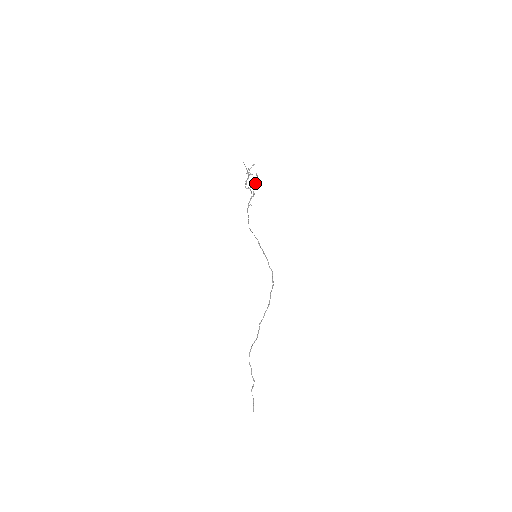
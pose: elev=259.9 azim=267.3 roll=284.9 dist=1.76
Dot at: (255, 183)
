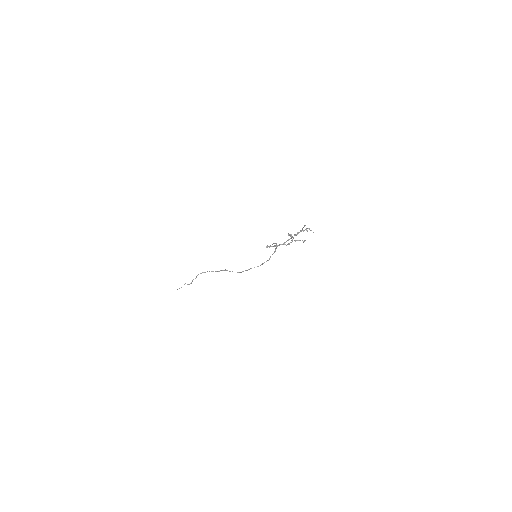
Dot at: (299, 240)
